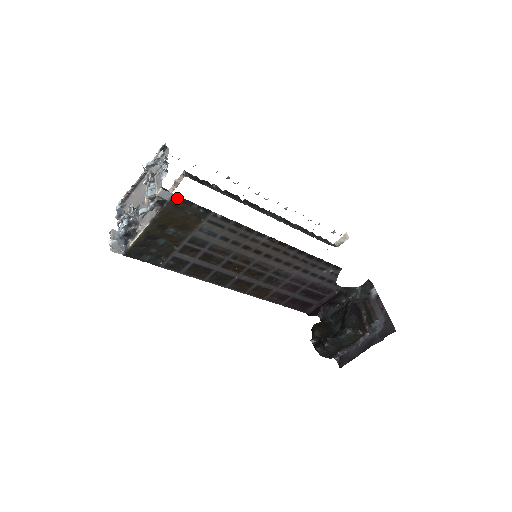
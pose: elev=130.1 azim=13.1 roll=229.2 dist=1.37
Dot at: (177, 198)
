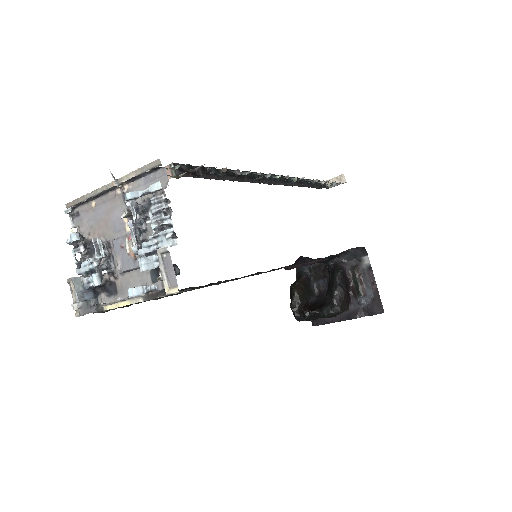
Dot at: occluded
